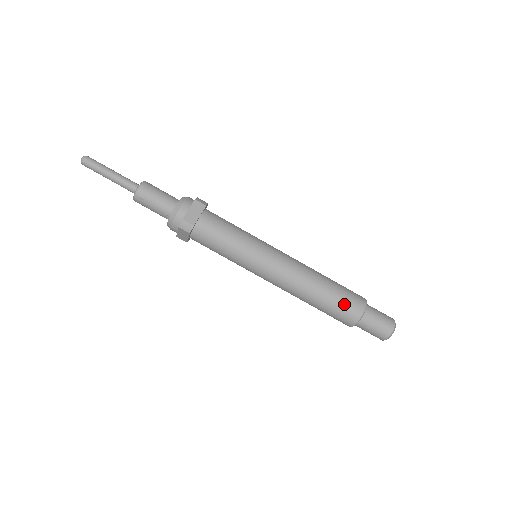
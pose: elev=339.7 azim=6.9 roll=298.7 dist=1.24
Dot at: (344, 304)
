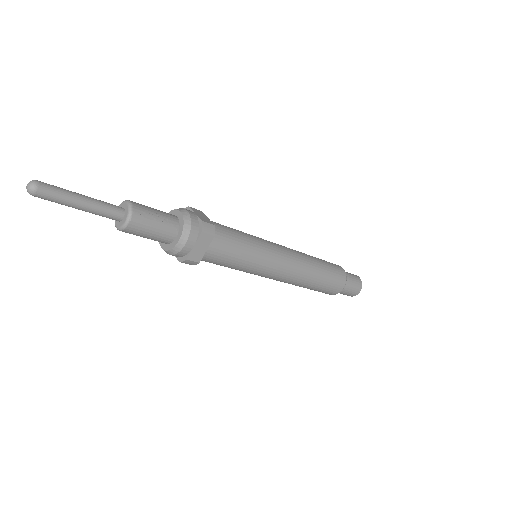
Dot at: (333, 267)
